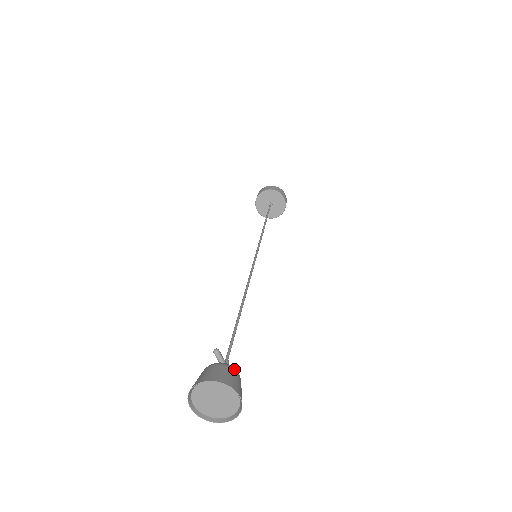
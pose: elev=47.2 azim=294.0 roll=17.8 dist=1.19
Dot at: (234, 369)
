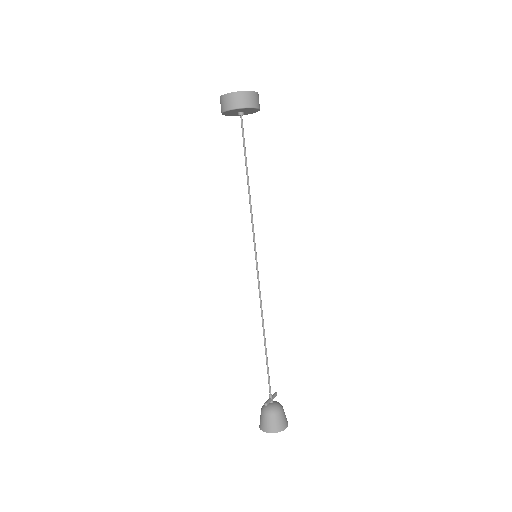
Dot at: (279, 413)
